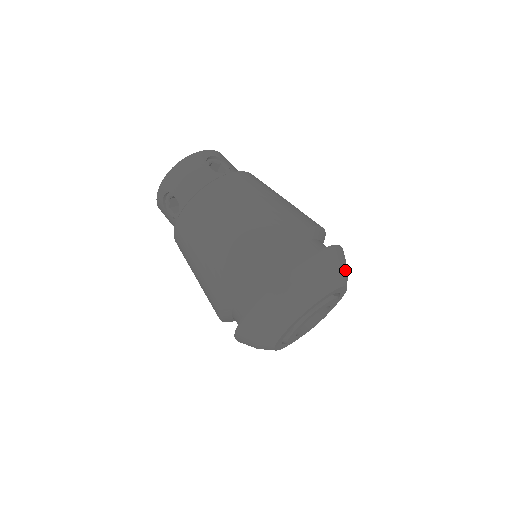
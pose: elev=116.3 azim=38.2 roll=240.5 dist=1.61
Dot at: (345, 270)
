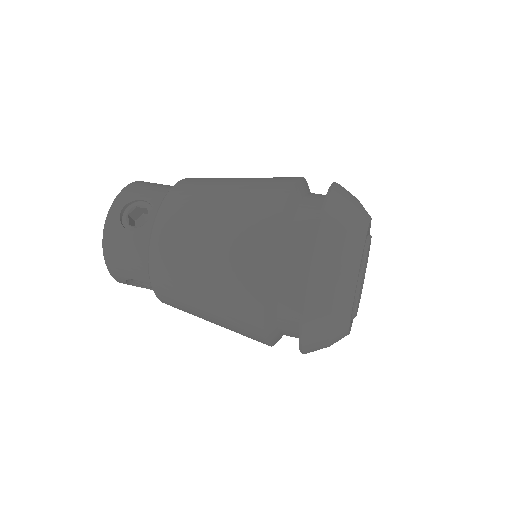
Dot at: occluded
